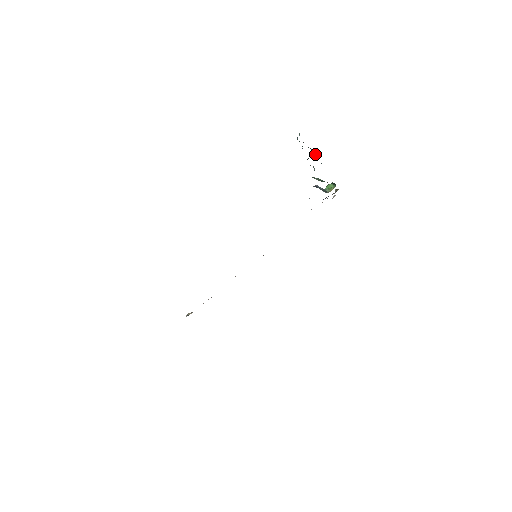
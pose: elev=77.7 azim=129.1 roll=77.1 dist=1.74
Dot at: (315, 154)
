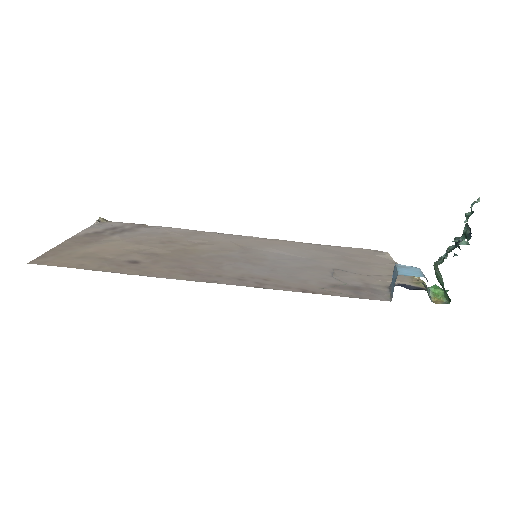
Dot at: (468, 242)
